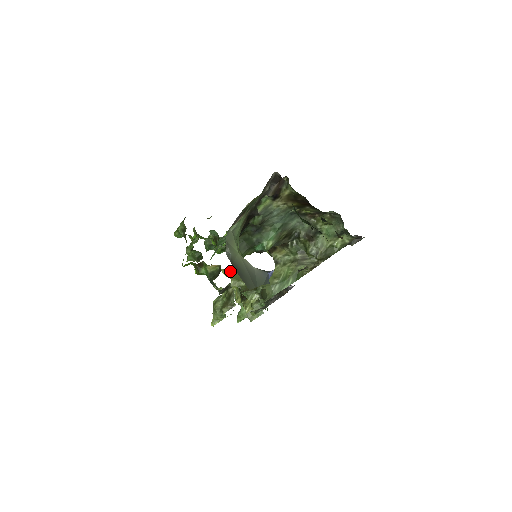
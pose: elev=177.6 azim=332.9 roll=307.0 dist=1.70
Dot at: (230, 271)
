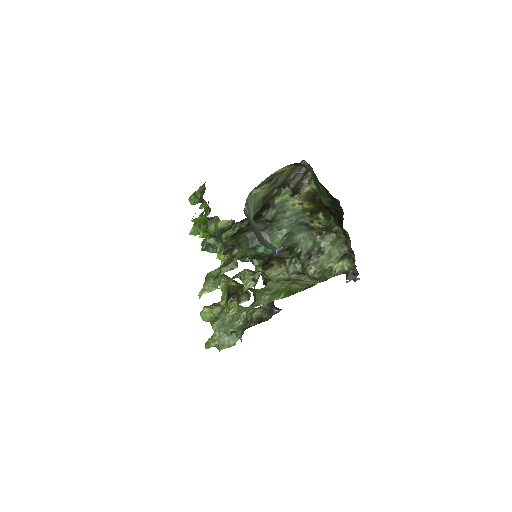
Dot at: occluded
